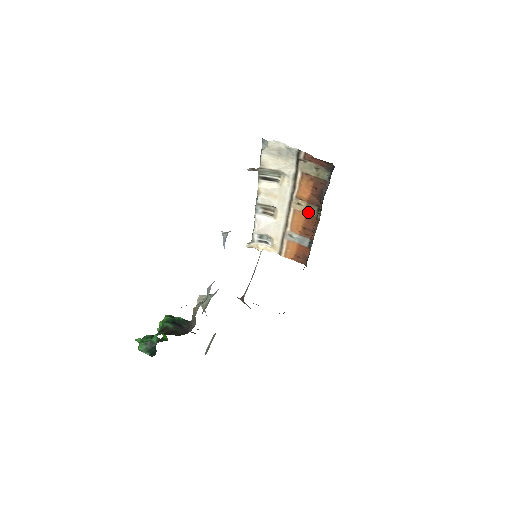
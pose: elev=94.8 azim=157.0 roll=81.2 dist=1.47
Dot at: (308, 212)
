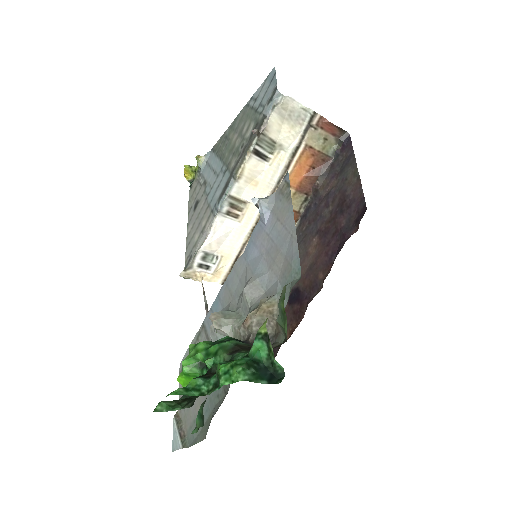
Dot at: occluded
